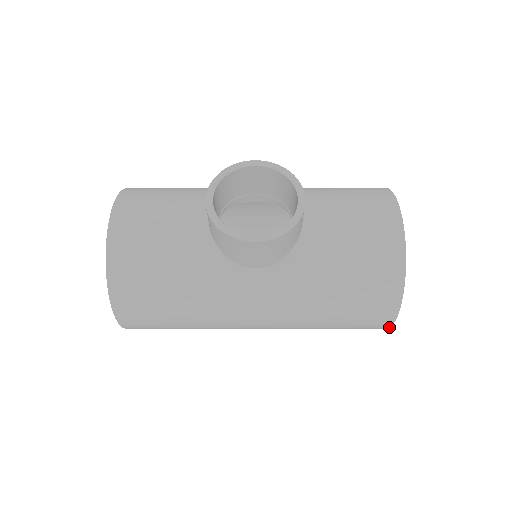
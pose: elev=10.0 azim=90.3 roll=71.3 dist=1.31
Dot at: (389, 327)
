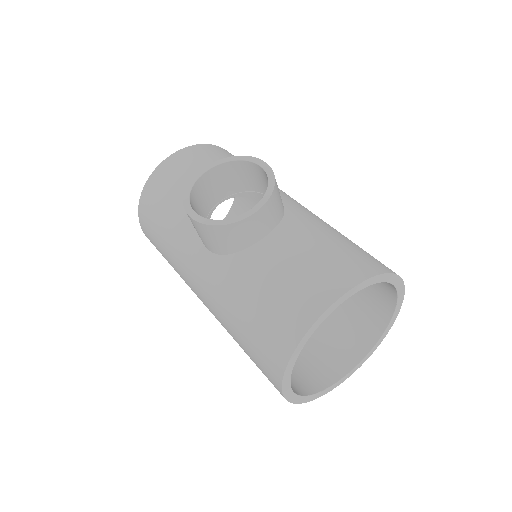
Dot at: (287, 400)
